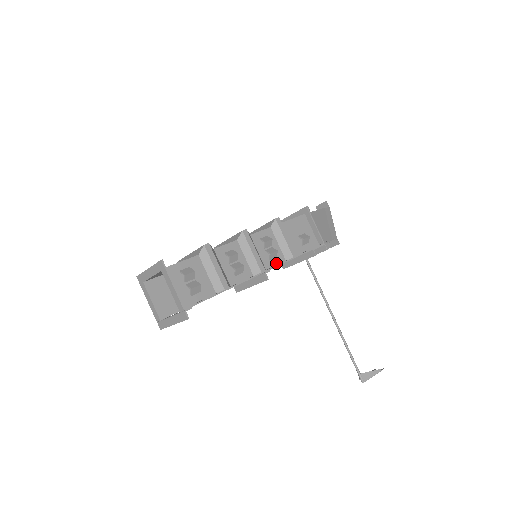
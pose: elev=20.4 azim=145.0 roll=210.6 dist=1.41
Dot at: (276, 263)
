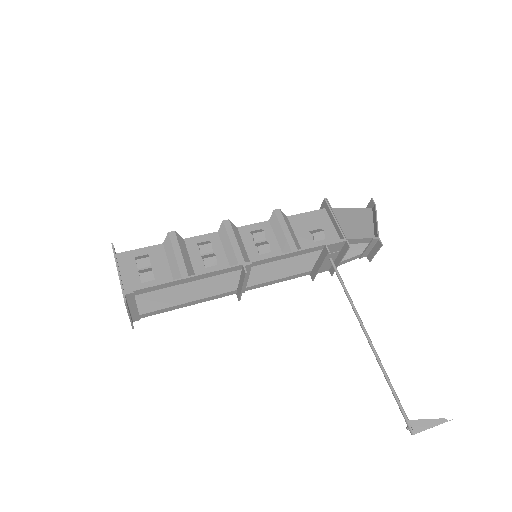
Dot at: occluded
